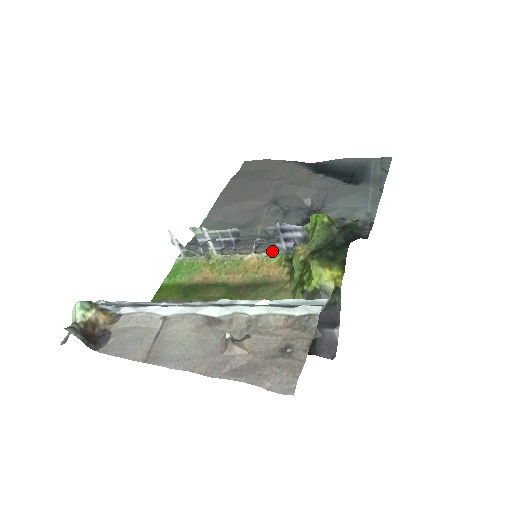
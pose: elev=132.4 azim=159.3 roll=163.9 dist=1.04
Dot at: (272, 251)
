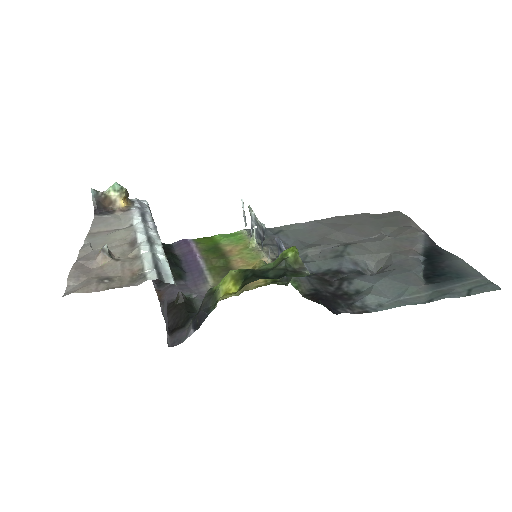
Dot at: occluded
